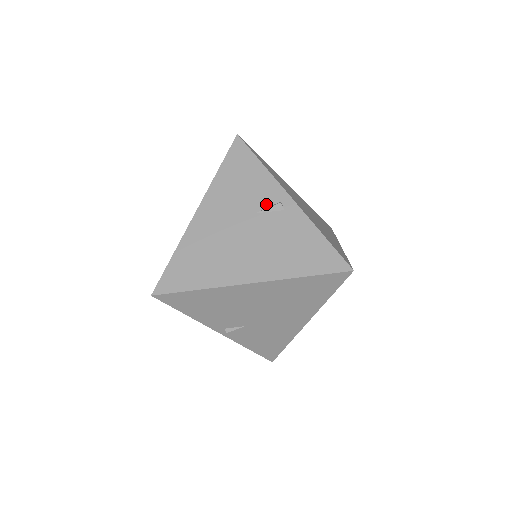
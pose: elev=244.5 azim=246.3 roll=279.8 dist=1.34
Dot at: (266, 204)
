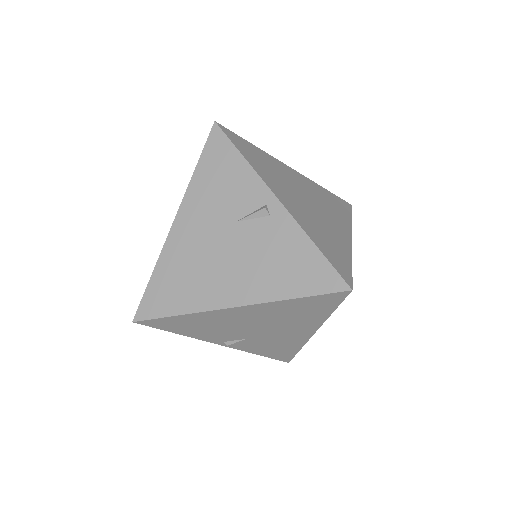
Dot at: (249, 209)
